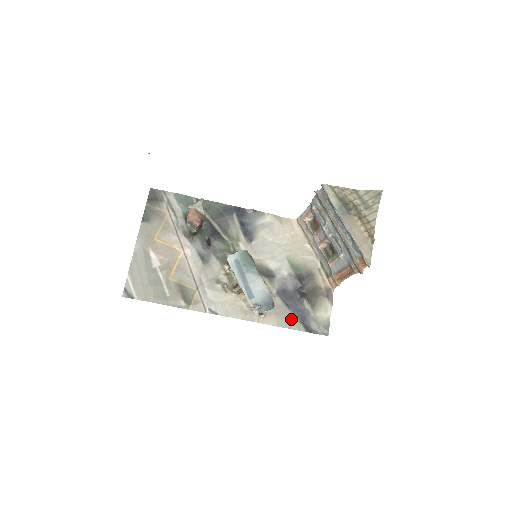
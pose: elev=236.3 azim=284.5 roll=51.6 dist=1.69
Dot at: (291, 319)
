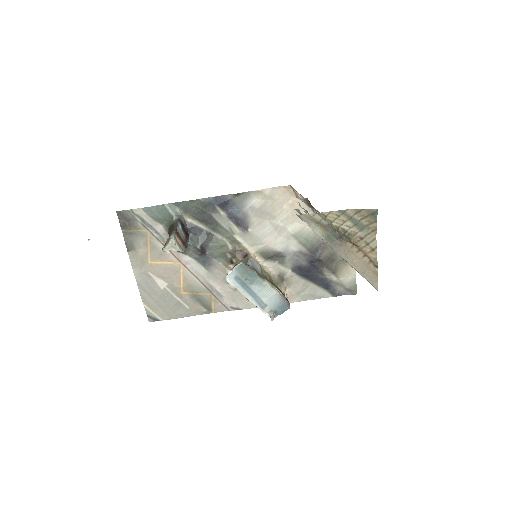
Dot at: (314, 290)
